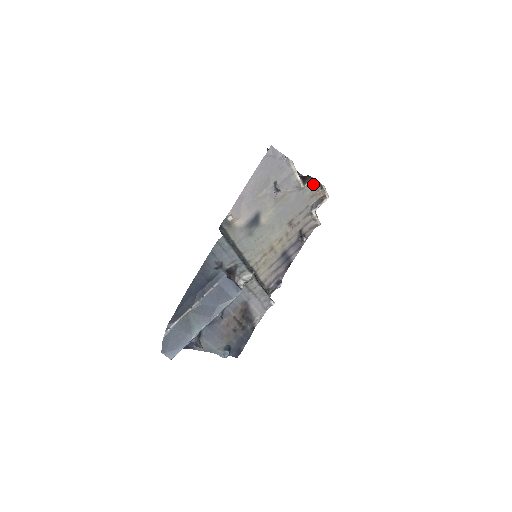
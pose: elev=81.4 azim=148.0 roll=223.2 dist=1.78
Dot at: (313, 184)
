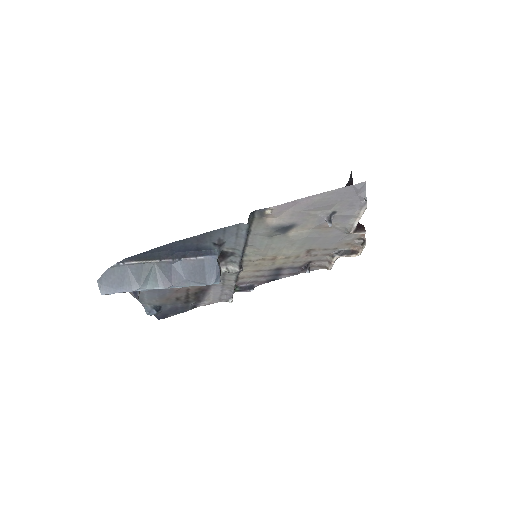
Dot at: (359, 236)
